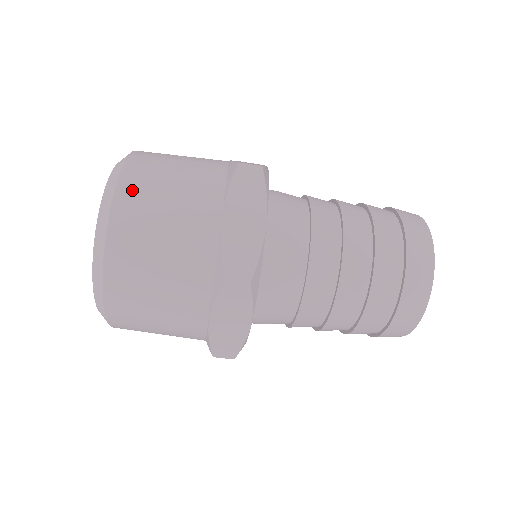
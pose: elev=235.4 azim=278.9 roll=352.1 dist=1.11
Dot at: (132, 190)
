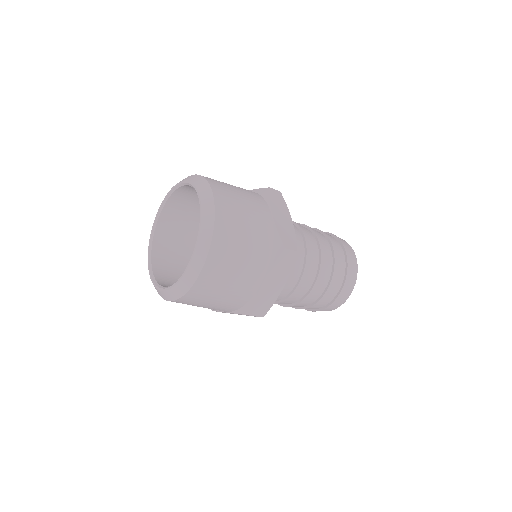
Dot at: (221, 192)
